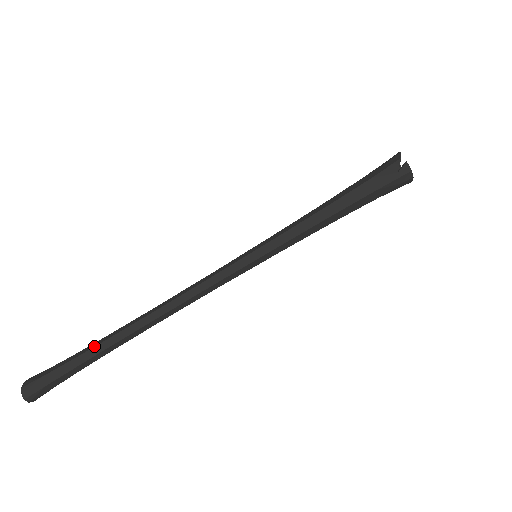
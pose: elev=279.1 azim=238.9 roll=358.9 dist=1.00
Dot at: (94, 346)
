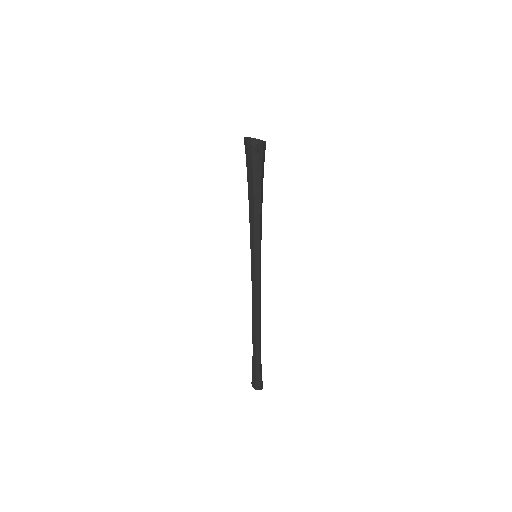
Dot at: (255, 353)
